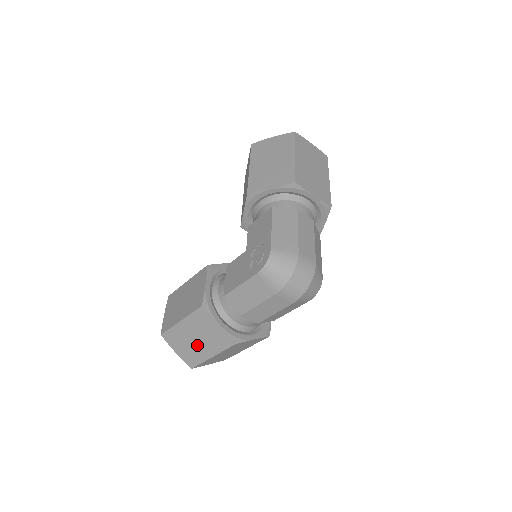
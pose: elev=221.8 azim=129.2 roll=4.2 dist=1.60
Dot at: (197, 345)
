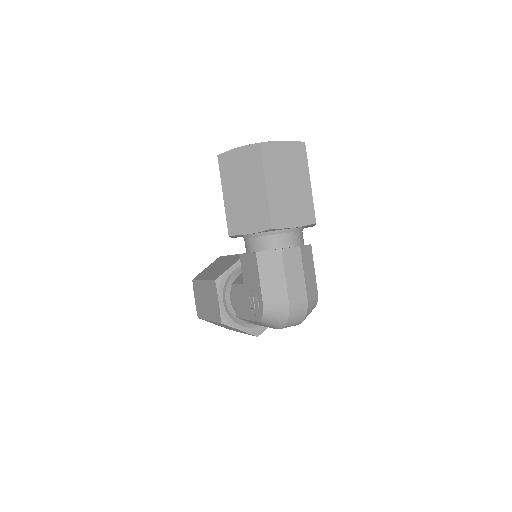
Dot at: (229, 328)
